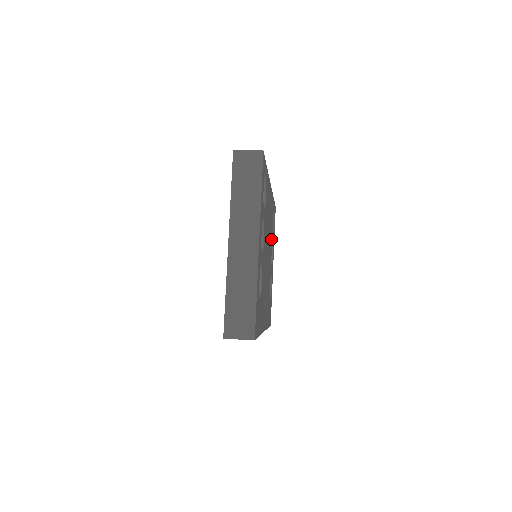
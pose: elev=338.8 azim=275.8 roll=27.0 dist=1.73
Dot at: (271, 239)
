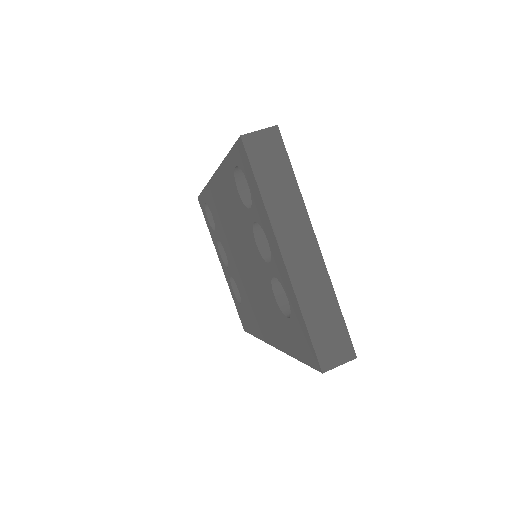
Dot at: occluded
